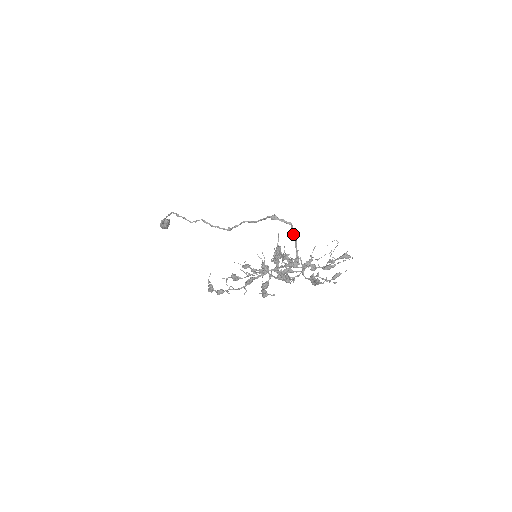
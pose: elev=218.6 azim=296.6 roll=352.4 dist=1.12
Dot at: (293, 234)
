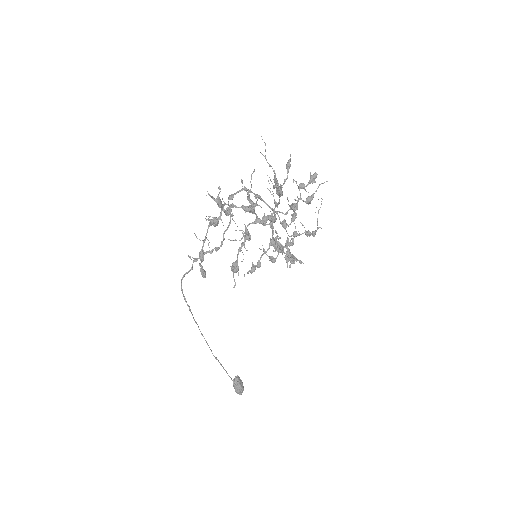
Dot at: occluded
